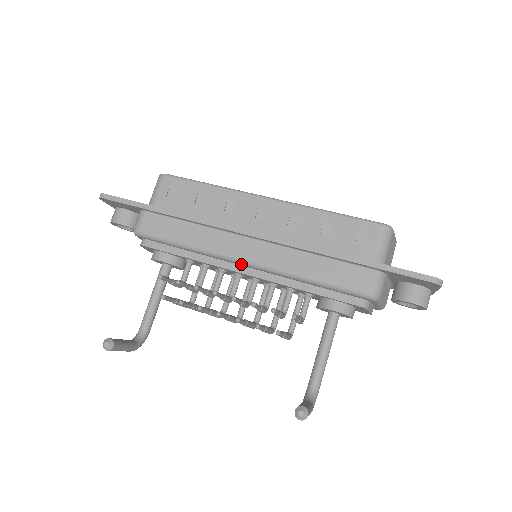
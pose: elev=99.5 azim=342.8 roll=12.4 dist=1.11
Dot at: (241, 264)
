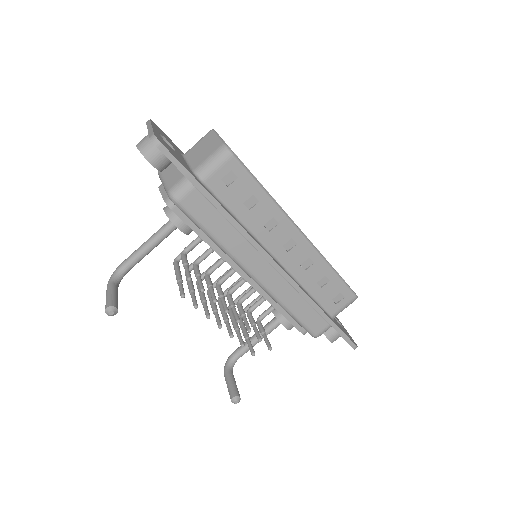
Dot at: (249, 276)
